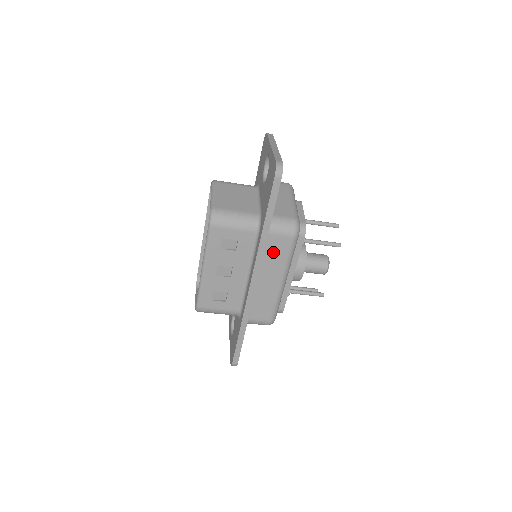
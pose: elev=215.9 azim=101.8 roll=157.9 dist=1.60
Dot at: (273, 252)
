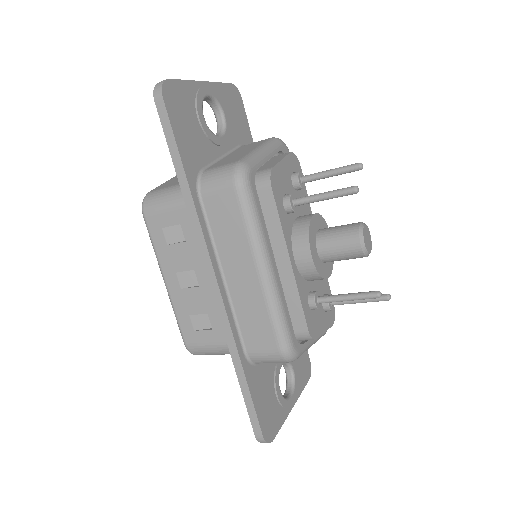
Dot at: (222, 224)
